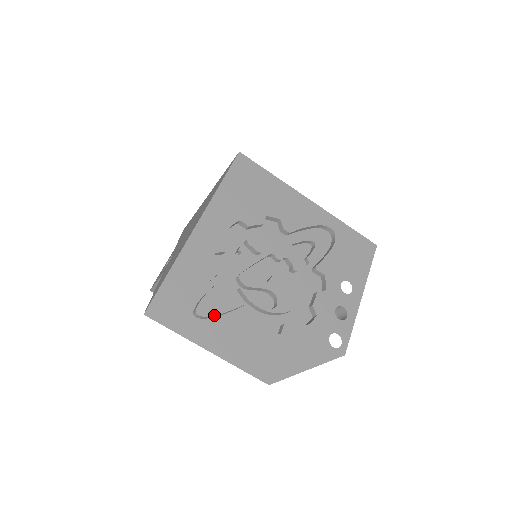
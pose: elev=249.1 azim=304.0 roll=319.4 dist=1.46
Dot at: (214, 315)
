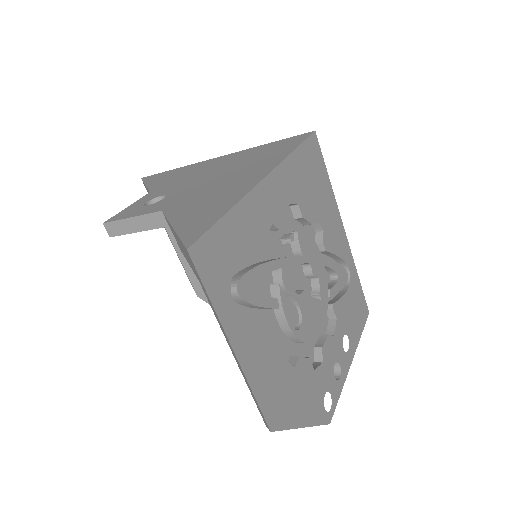
Dot at: (251, 303)
